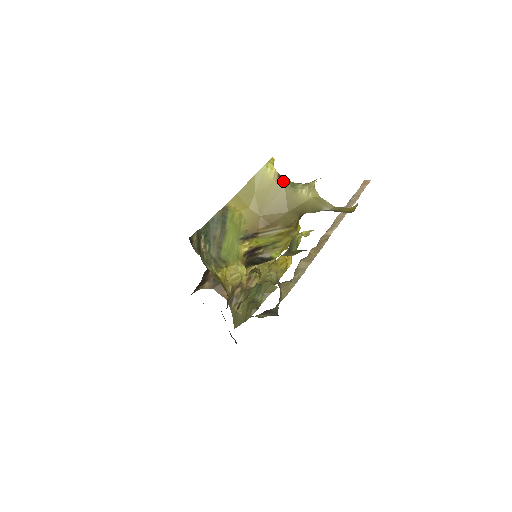
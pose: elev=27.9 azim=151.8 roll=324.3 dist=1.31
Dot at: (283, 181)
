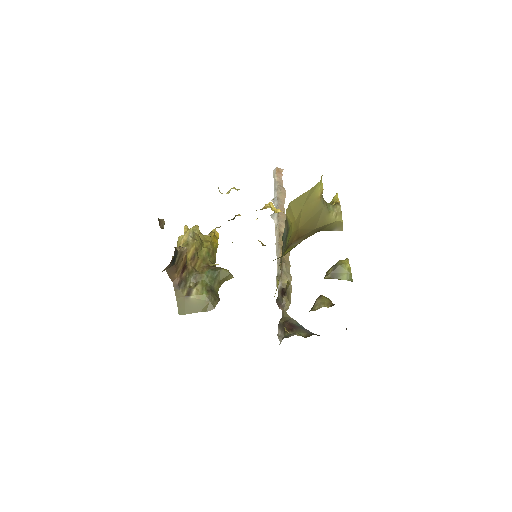
Dot at: (323, 199)
